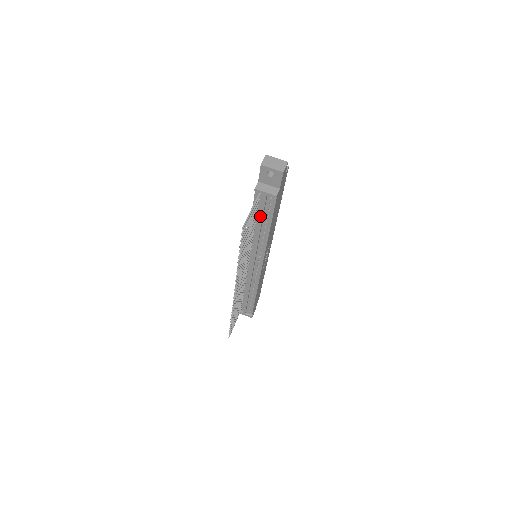
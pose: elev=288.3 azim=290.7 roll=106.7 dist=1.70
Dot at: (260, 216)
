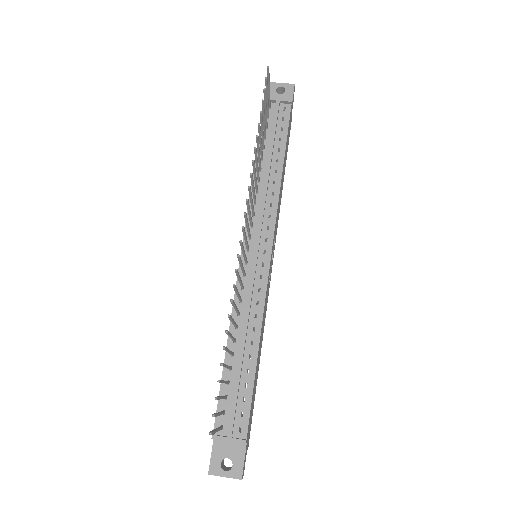
Dot at: (271, 137)
